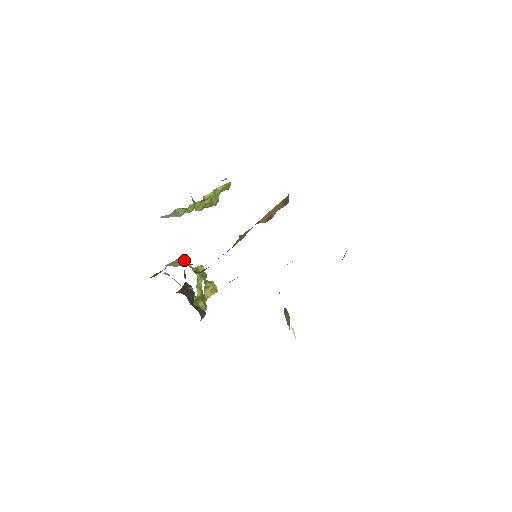
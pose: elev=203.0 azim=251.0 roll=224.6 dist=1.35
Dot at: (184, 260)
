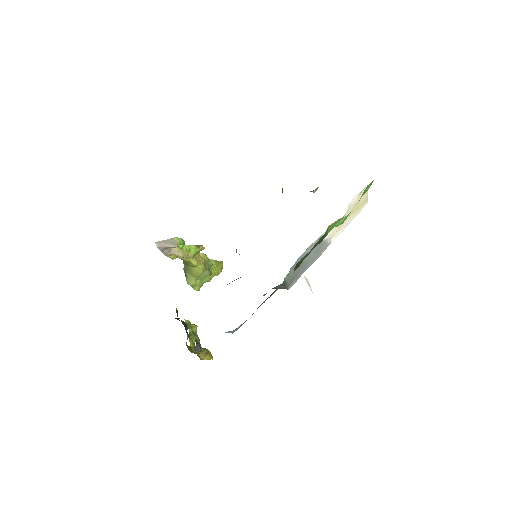
Dot at: occluded
